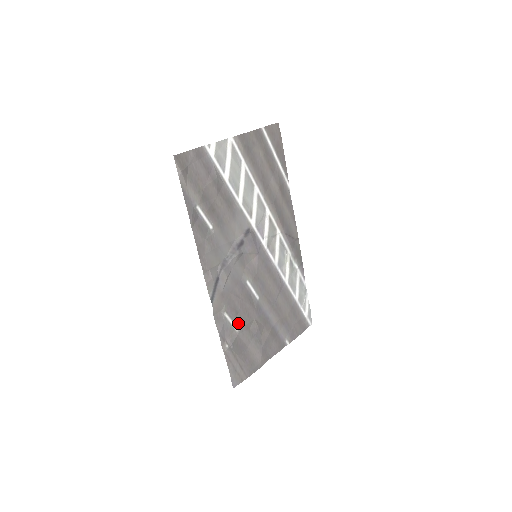
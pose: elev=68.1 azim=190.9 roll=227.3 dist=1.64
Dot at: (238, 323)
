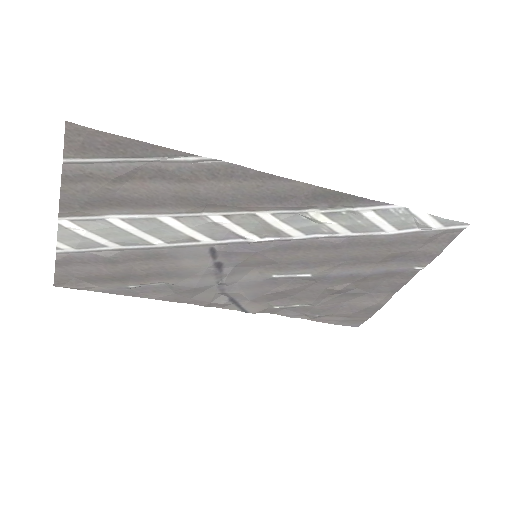
Dot at: (304, 302)
